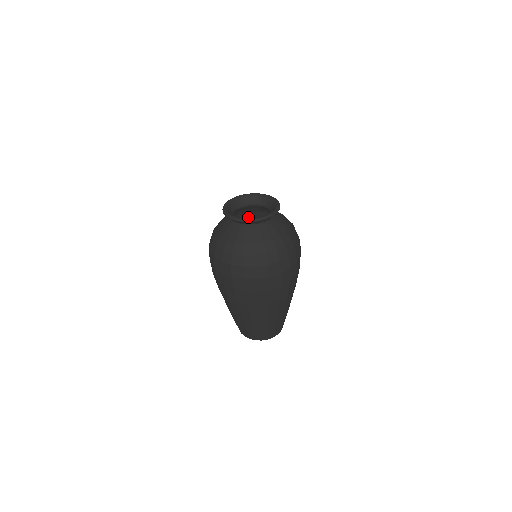
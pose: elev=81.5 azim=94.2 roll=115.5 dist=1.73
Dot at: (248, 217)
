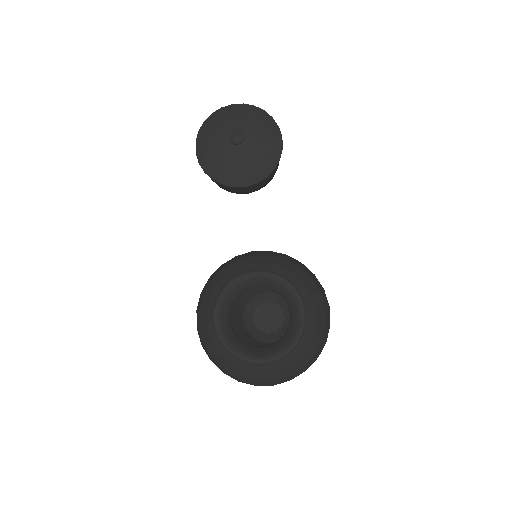
Dot at: occluded
